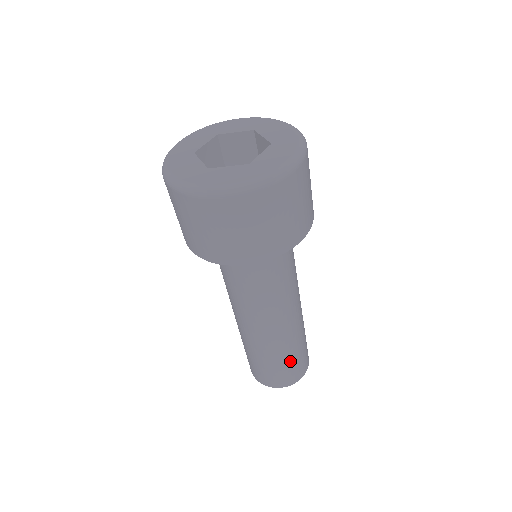
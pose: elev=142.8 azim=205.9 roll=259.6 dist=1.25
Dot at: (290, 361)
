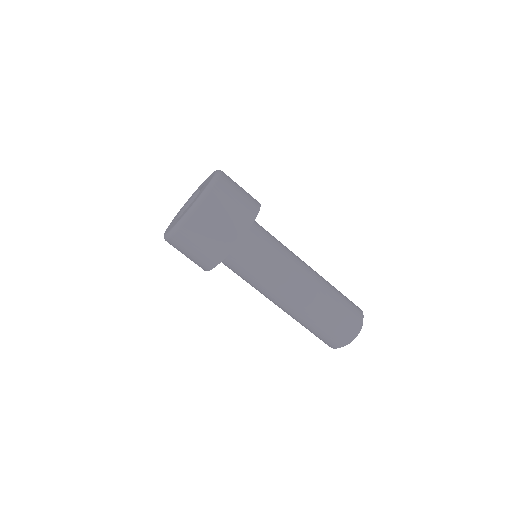
Dot at: (319, 329)
